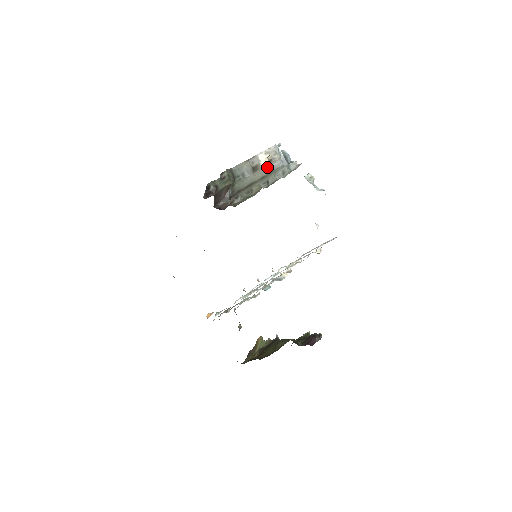
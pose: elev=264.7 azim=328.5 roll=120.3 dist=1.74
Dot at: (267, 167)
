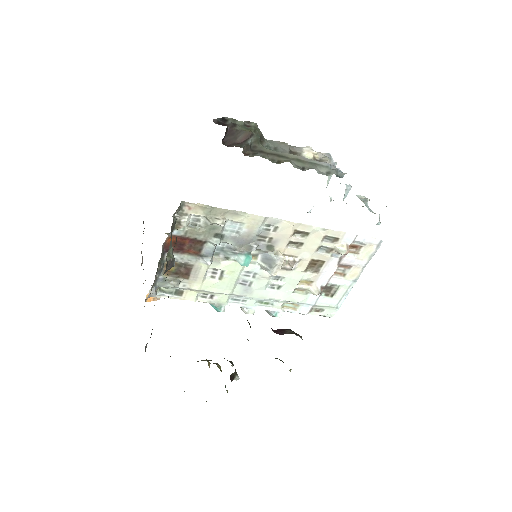
Dot at: (309, 159)
